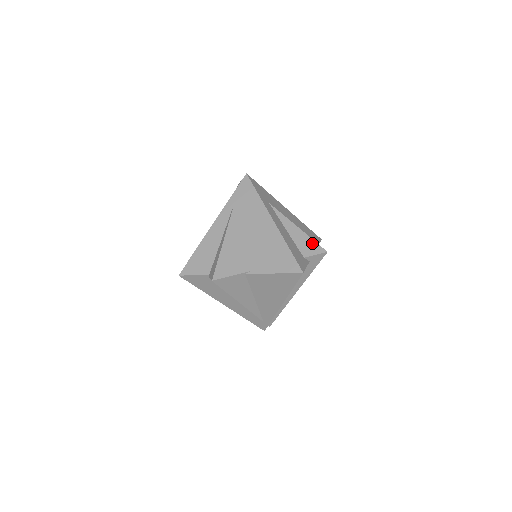
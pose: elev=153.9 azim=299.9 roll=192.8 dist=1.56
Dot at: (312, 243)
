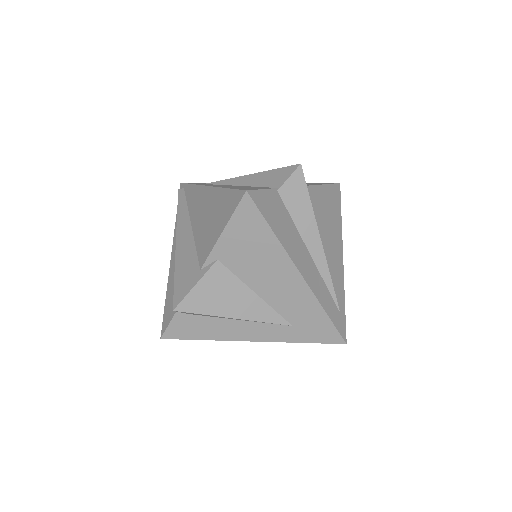
Dot at: occluded
